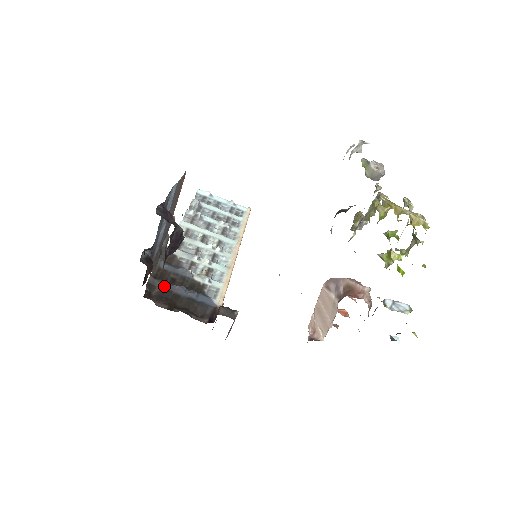
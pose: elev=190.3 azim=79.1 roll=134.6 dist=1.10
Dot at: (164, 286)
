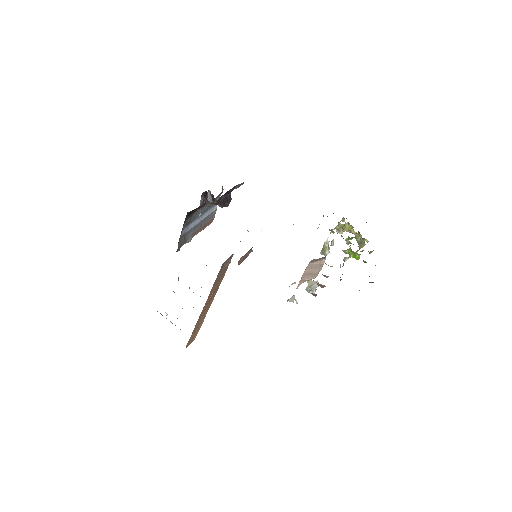
Dot at: occluded
